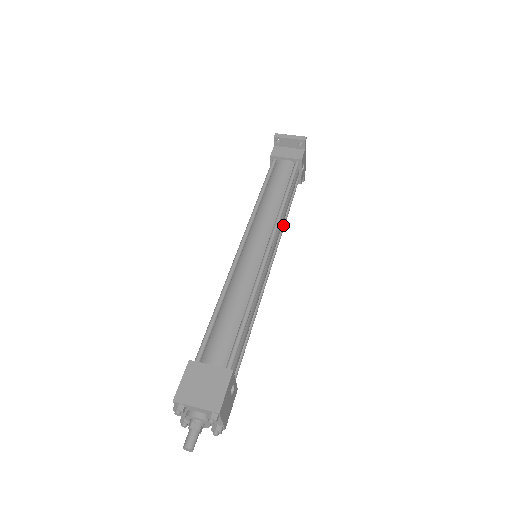
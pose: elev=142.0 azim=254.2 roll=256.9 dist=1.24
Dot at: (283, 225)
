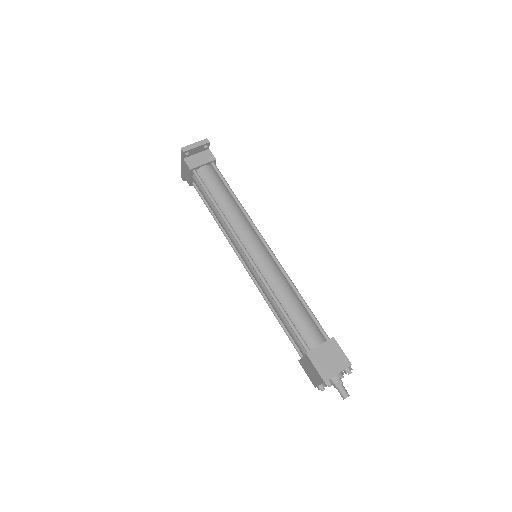
Dot at: occluded
